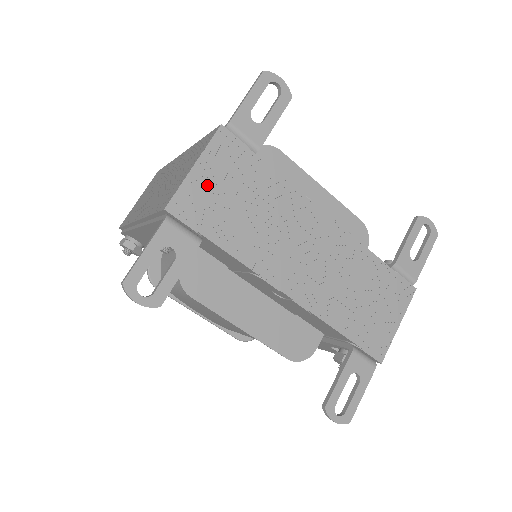
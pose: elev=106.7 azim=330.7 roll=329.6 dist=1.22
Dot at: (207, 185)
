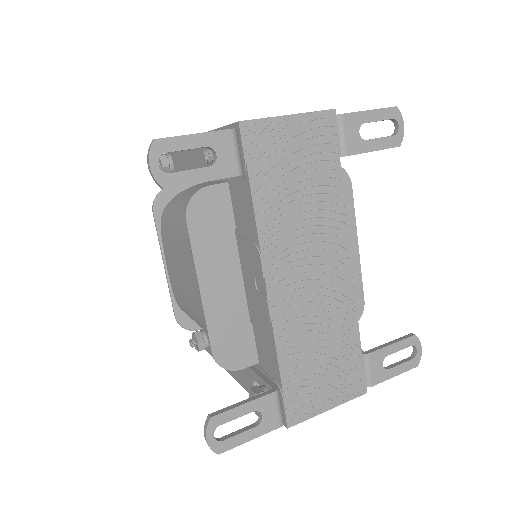
Dot at: (285, 139)
